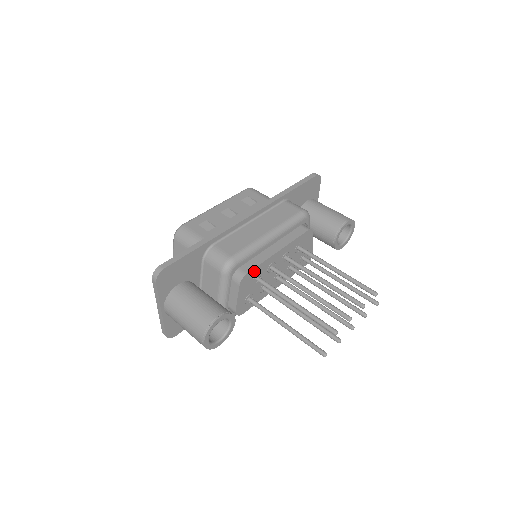
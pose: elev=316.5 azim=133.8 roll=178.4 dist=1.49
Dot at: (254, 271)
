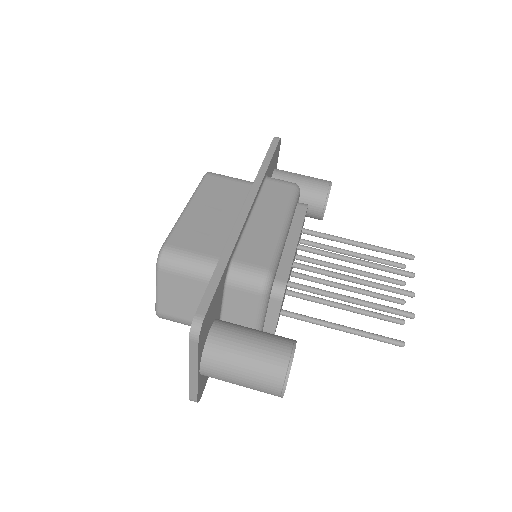
Dot at: (288, 276)
